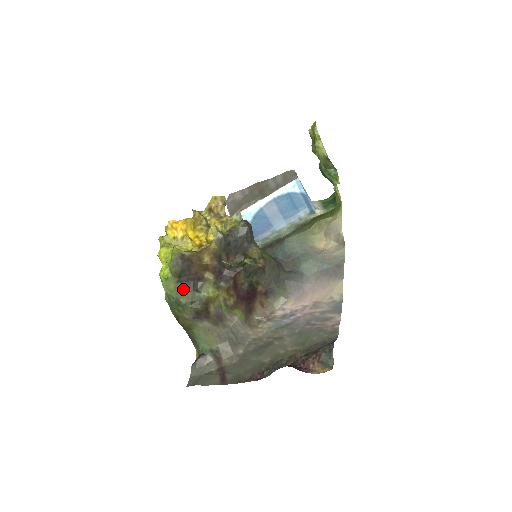
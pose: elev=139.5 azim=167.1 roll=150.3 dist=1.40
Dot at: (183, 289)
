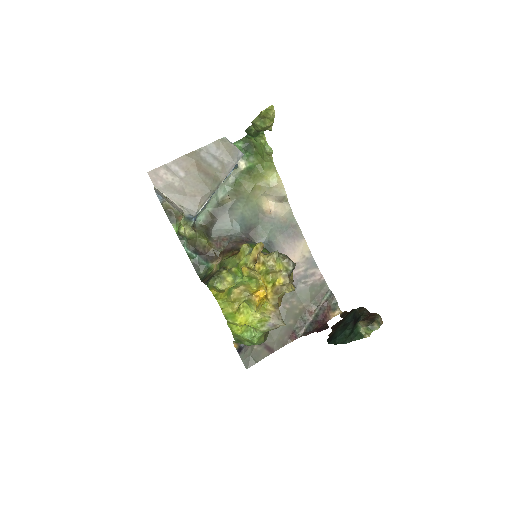
Dot at: occluded
